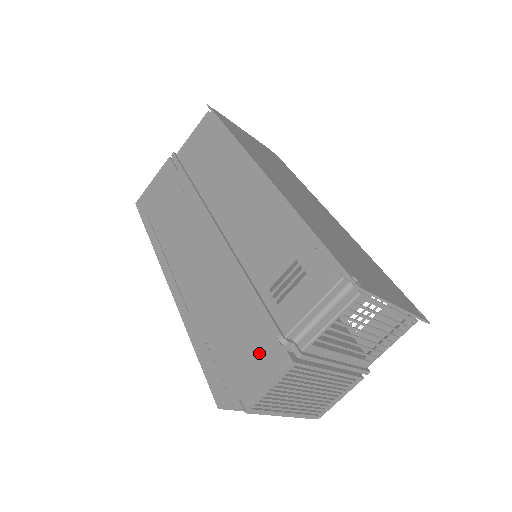
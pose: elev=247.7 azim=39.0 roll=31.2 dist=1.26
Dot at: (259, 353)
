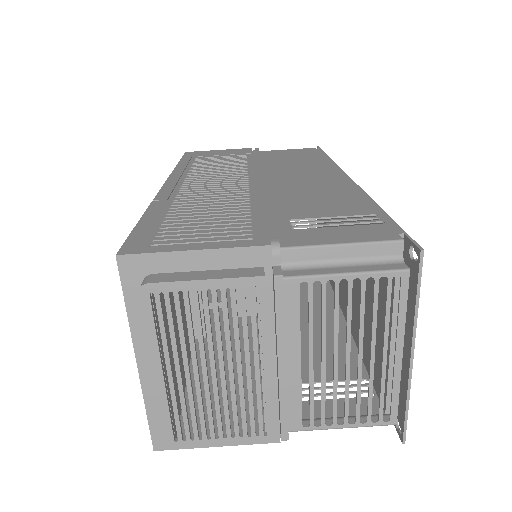
Dot at: (231, 242)
